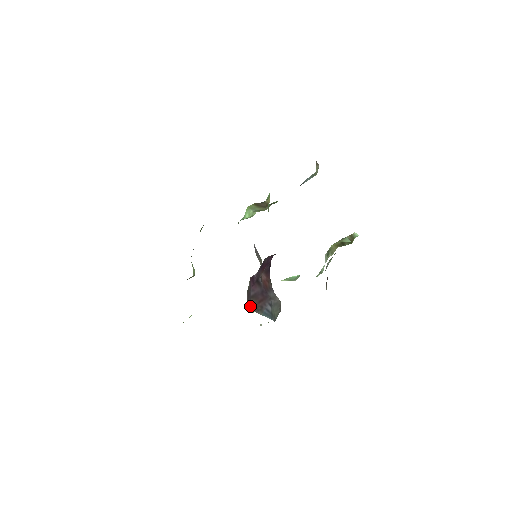
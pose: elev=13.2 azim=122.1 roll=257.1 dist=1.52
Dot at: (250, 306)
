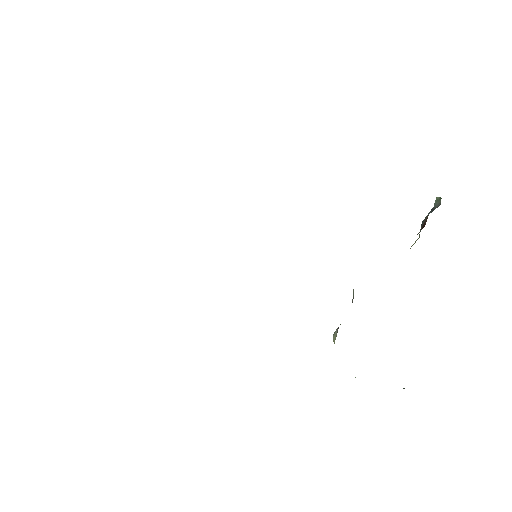
Dot at: occluded
